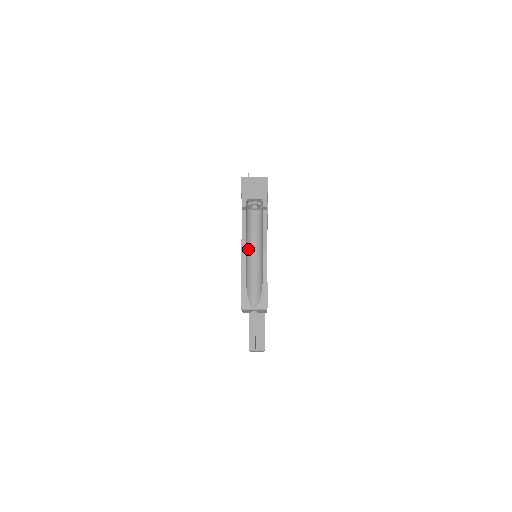
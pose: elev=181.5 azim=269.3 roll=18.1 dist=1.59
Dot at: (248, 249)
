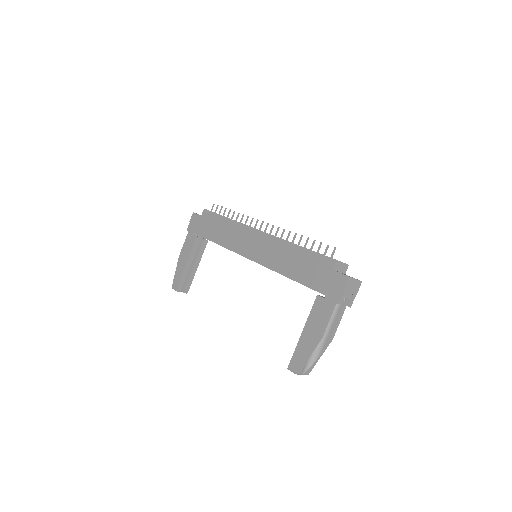
Dot at: occluded
